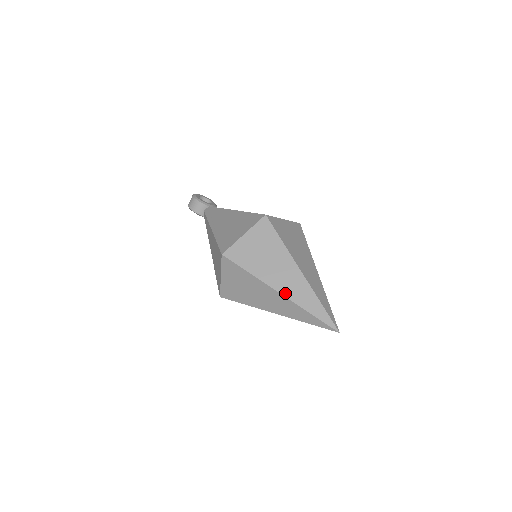
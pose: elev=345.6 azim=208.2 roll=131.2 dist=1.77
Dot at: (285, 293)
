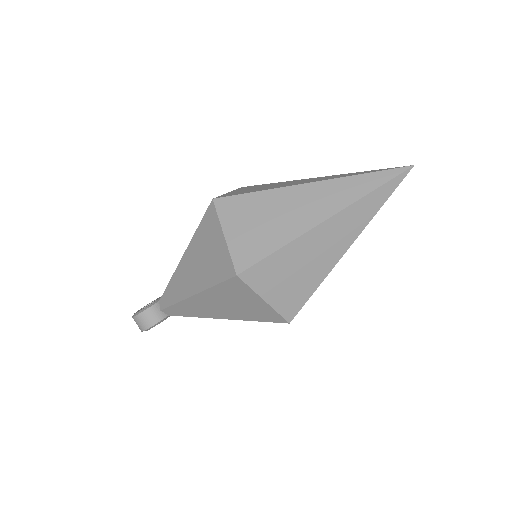
Dot at: (330, 212)
